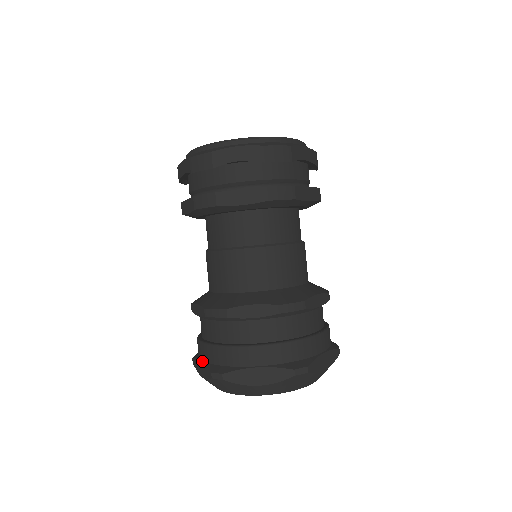
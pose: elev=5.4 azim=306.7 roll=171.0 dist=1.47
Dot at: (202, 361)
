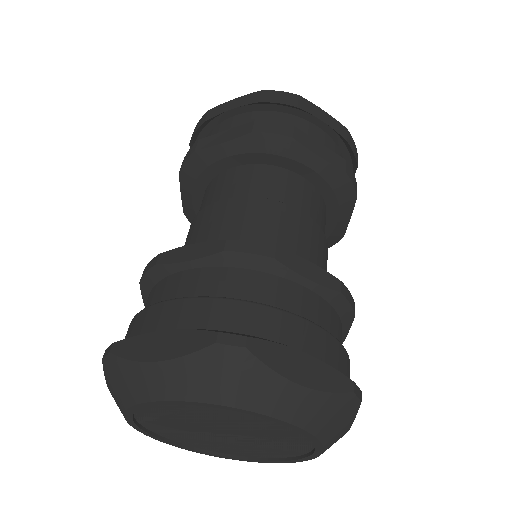
Dot at: occluded
